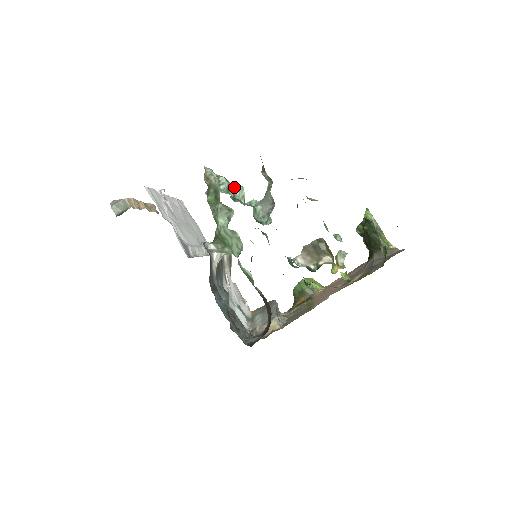
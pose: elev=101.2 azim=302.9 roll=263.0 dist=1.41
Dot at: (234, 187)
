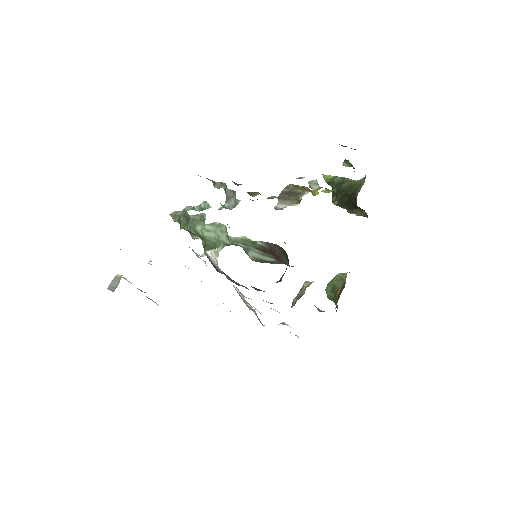
Dot at: (198, 206)
